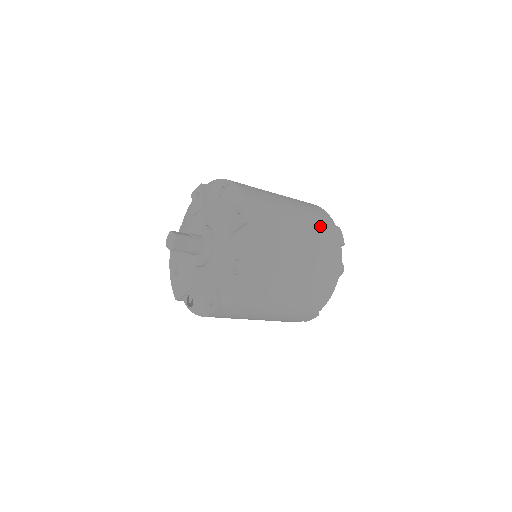
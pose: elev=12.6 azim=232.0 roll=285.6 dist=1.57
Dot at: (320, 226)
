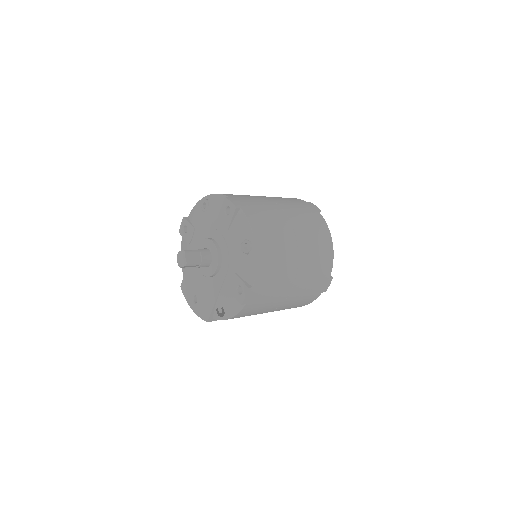
Dot at: (294, 203)
